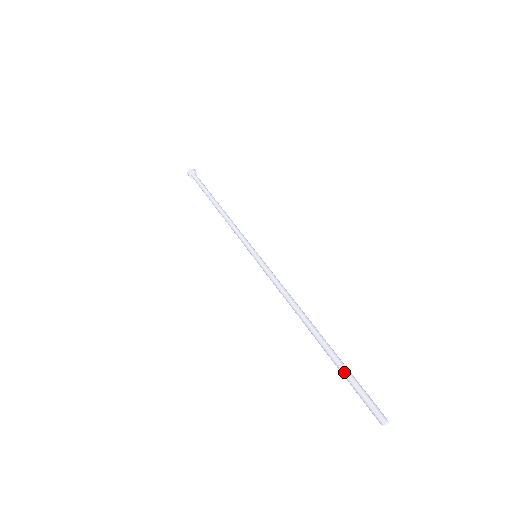
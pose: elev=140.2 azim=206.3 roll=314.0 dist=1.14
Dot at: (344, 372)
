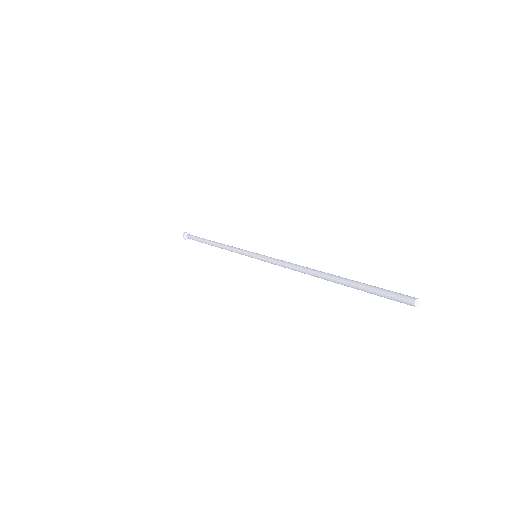
Dot at: (364, 284)
